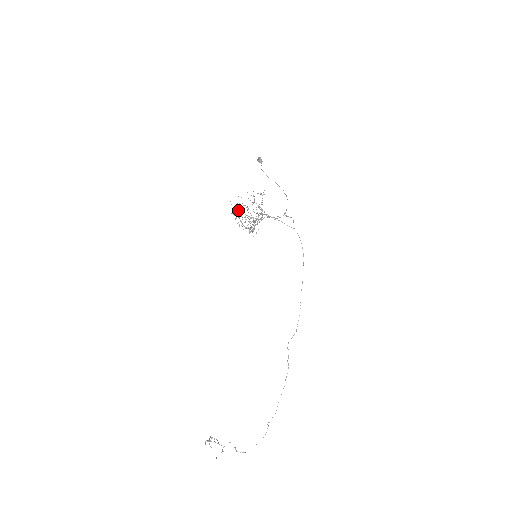
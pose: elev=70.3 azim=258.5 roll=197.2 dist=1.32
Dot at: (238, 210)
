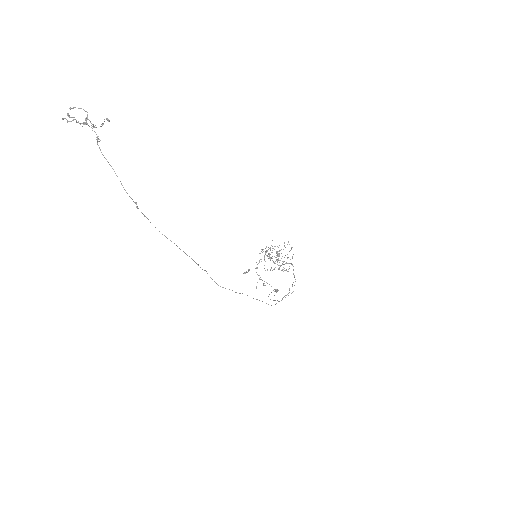
Dot at: occluded
